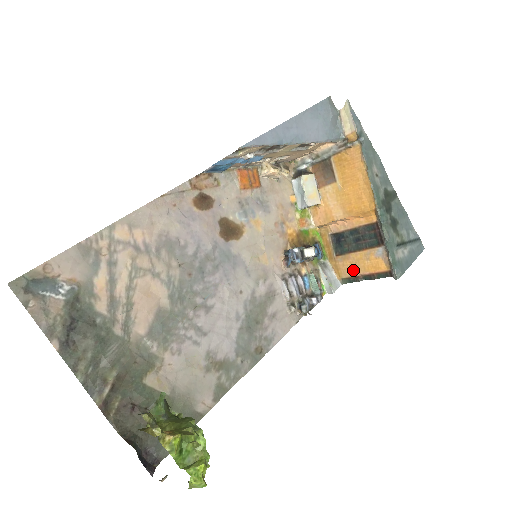
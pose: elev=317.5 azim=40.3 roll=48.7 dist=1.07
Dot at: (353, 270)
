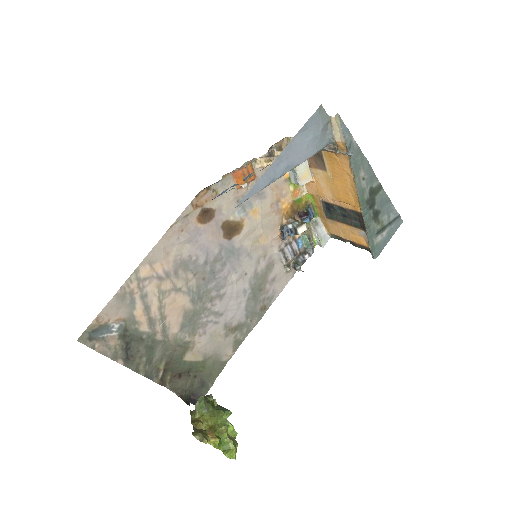
Dot at: (340, 234)
